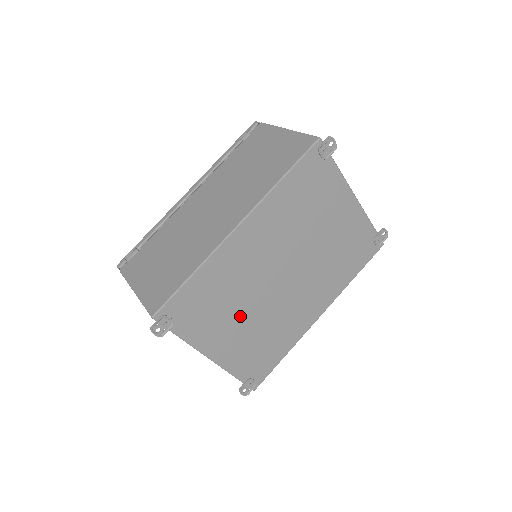
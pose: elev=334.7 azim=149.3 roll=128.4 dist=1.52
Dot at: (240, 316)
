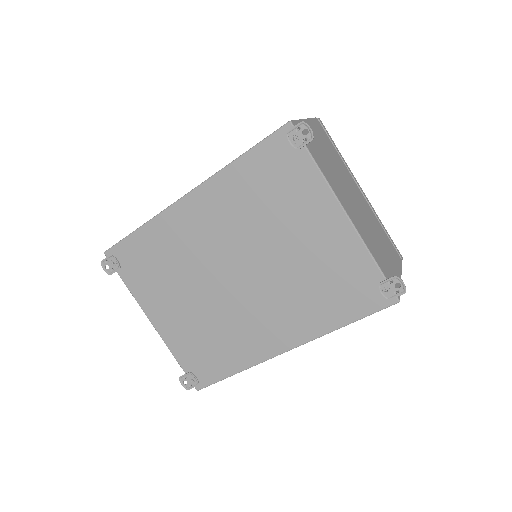
Dot at: (184, 295)
